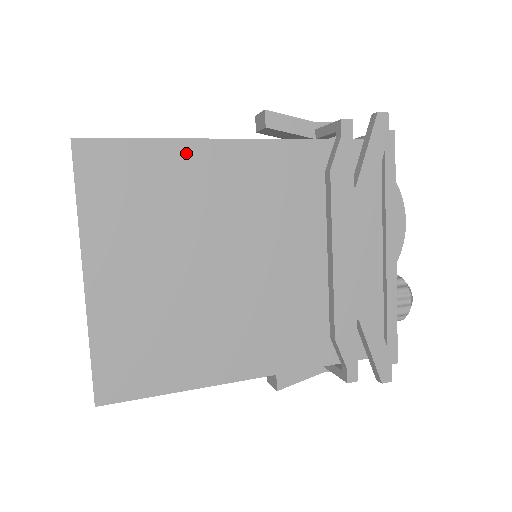
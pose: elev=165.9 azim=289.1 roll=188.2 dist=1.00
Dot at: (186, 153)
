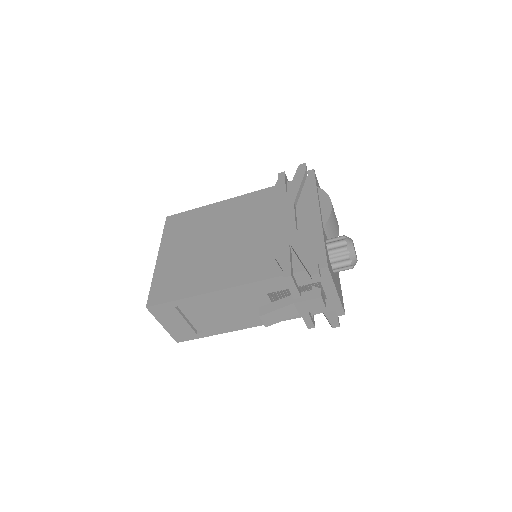
Dot at: (208, 209)
